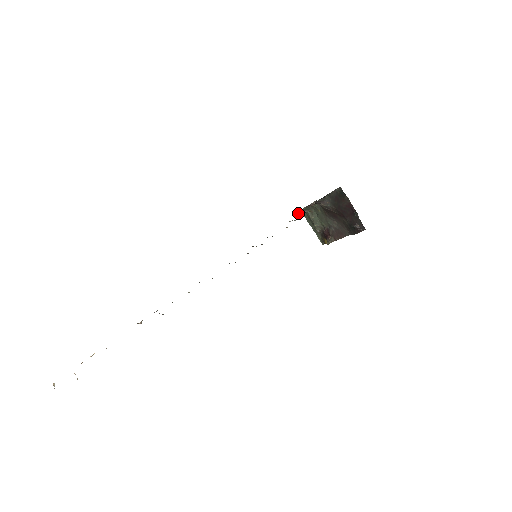
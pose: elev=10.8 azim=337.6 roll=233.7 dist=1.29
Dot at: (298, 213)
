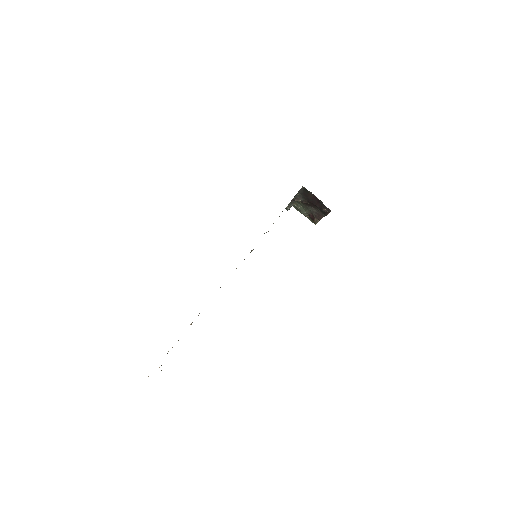
Dot at: (287, 208)
